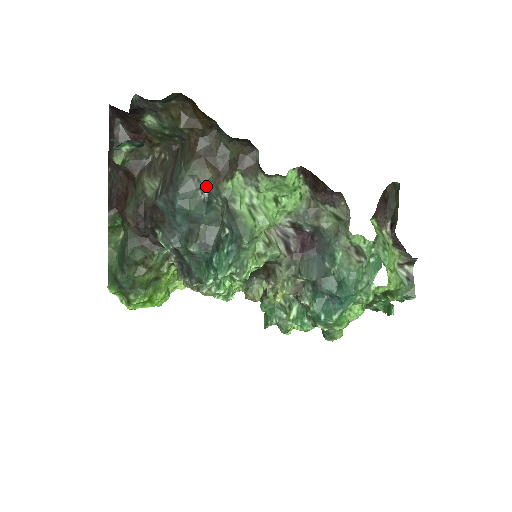
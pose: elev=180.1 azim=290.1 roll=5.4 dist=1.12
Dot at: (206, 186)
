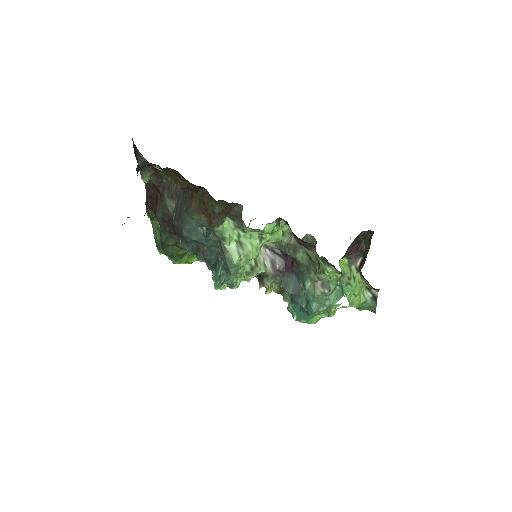
Dot at: (204, 225)
